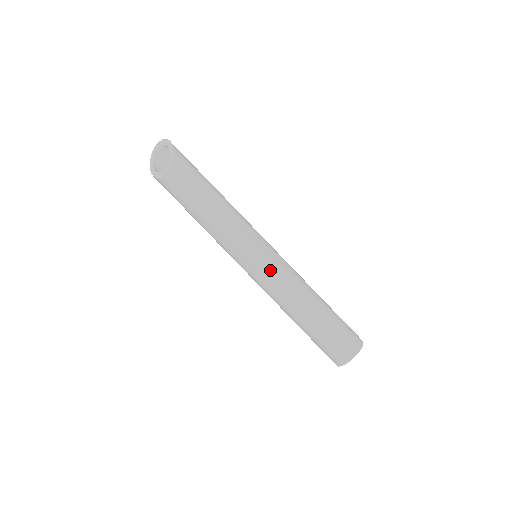
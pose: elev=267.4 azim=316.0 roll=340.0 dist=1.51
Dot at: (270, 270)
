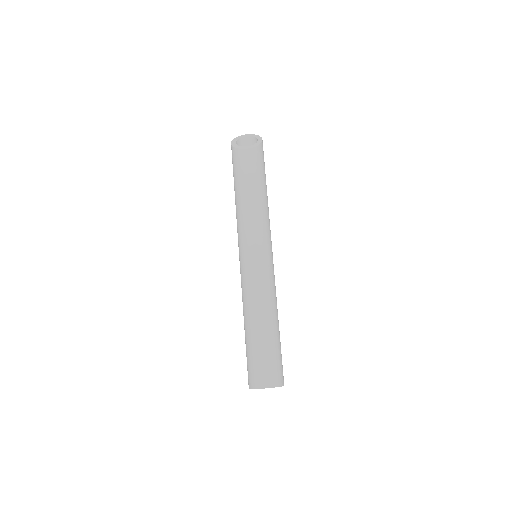
Dot at: (263, 269)
